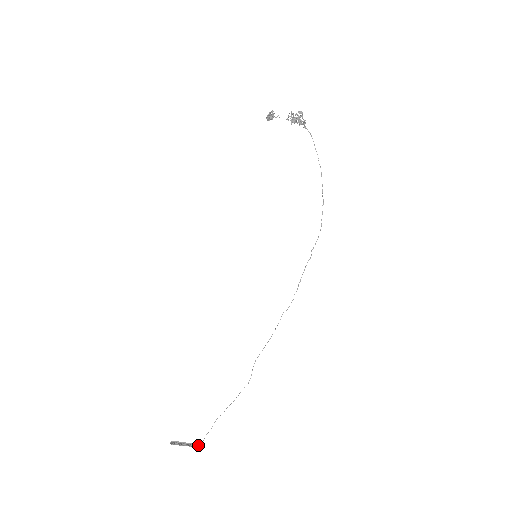
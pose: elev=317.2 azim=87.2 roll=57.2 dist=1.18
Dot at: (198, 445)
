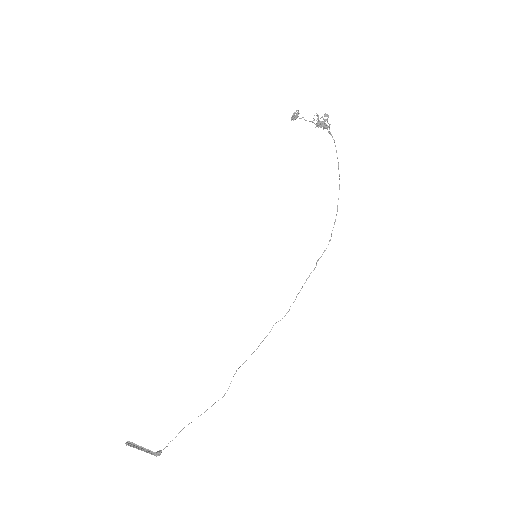
Dot at: (156, 453)
